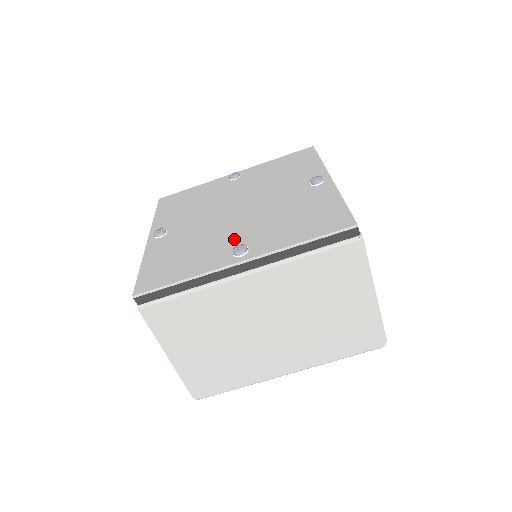
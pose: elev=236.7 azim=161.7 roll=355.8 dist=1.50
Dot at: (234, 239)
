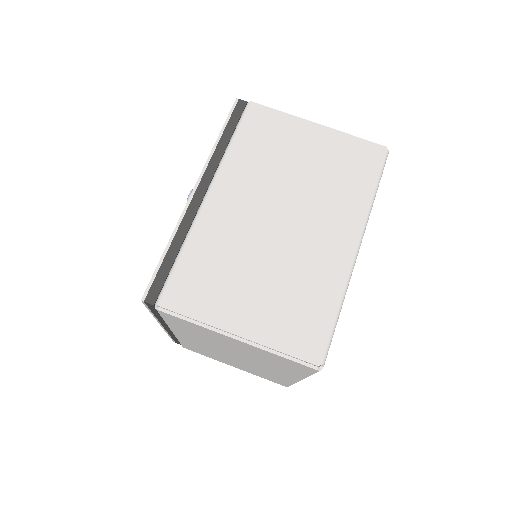
Dot at: occluded
